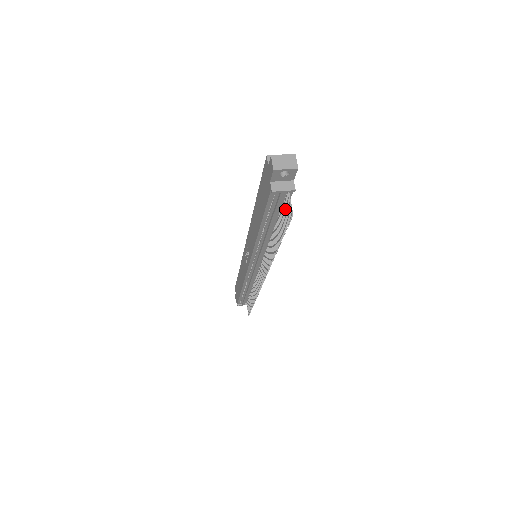
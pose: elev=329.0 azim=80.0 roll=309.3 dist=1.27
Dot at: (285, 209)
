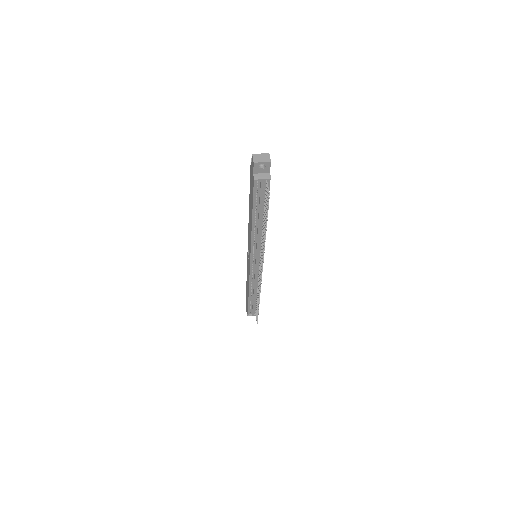
Dot at: (266, 195)
